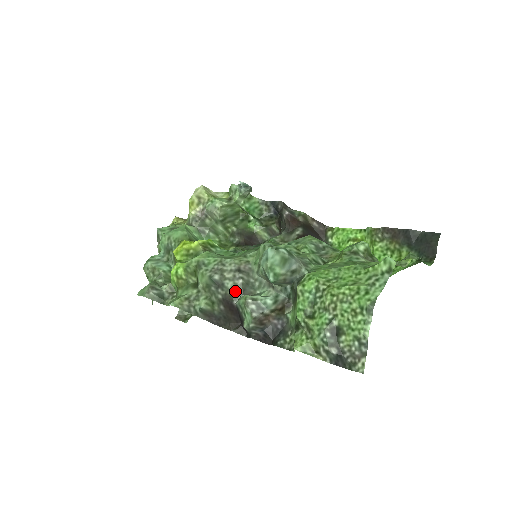
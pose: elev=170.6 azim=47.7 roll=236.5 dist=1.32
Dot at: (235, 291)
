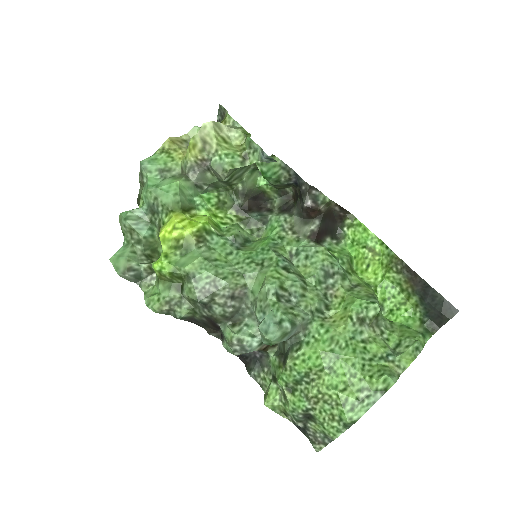
Dot at: (222, 317)
